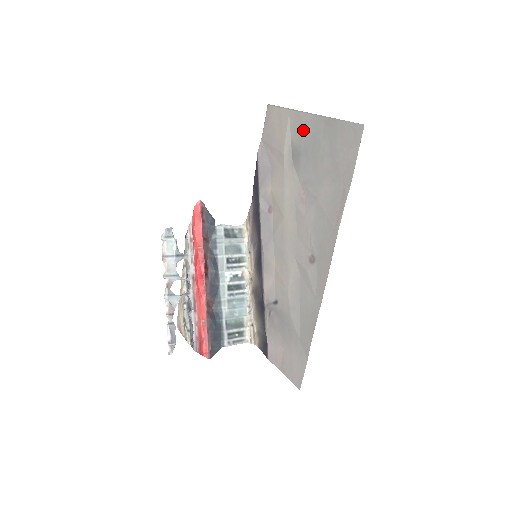
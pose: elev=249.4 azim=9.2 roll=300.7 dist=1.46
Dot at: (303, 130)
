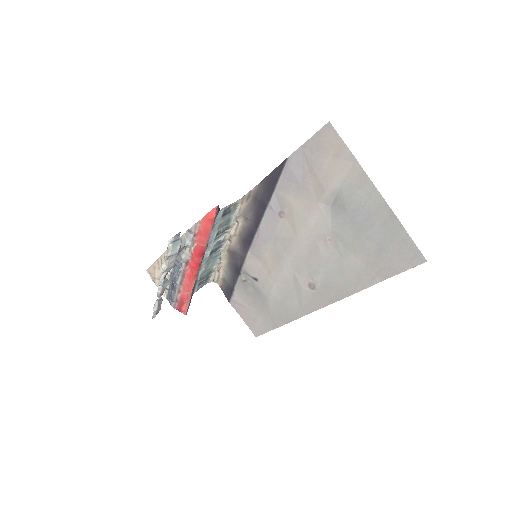
Dot at: (361, 196)
